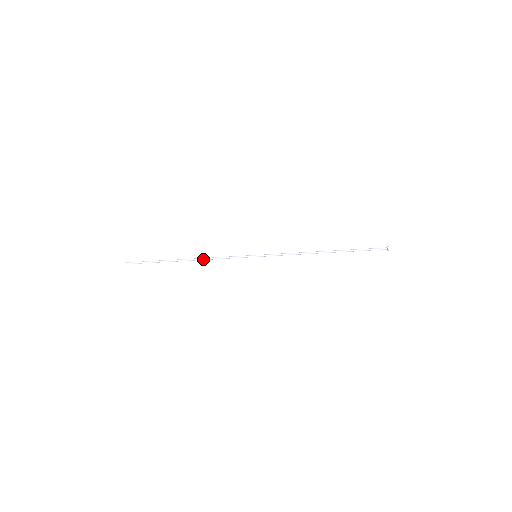
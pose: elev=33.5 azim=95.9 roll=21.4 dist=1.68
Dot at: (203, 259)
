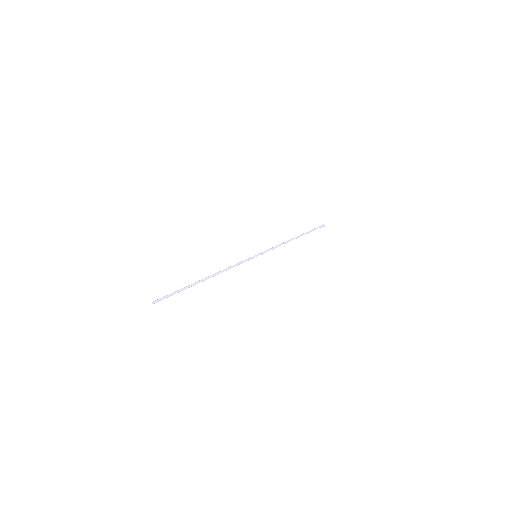
Dot at: occluded
